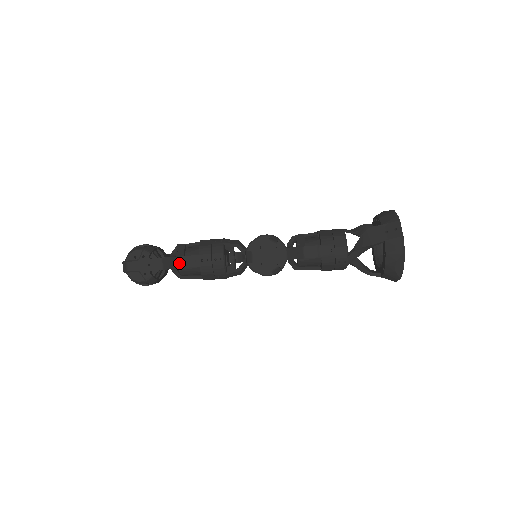
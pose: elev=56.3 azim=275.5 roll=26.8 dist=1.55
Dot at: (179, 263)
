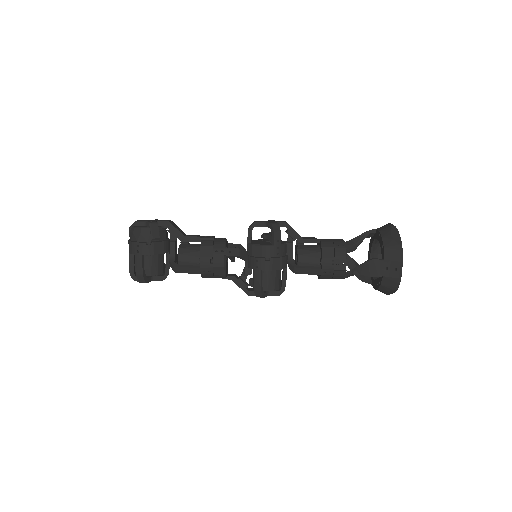
Dot at: (183, 234)
